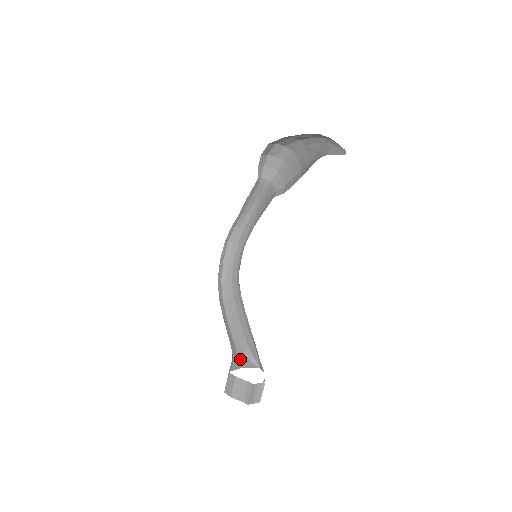
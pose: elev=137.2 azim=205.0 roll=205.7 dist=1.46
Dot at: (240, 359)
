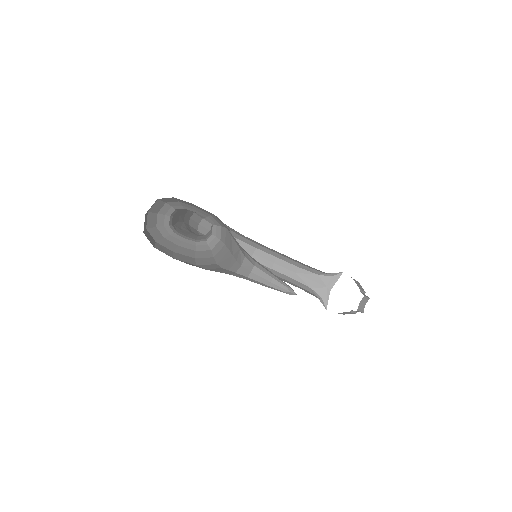
Dot at: (321, 284)
